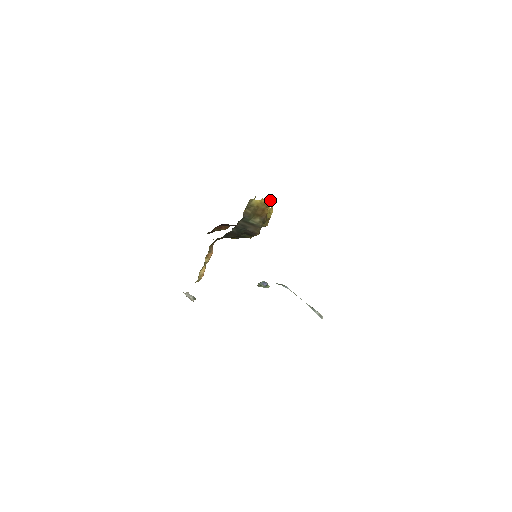
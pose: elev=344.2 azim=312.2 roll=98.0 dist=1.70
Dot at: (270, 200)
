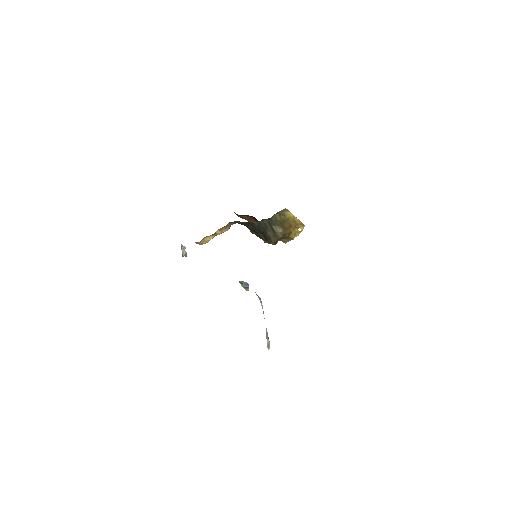
Dot at: (303, 224)
